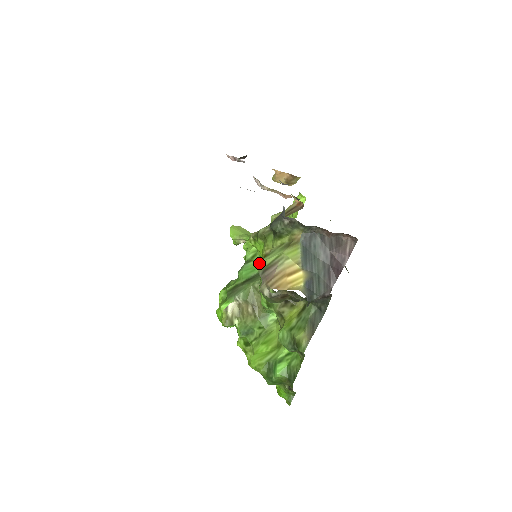
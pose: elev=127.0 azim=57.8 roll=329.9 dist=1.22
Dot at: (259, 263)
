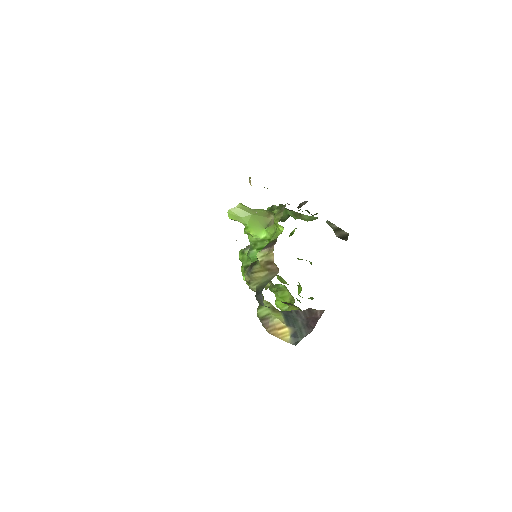
Dot at: occluded
